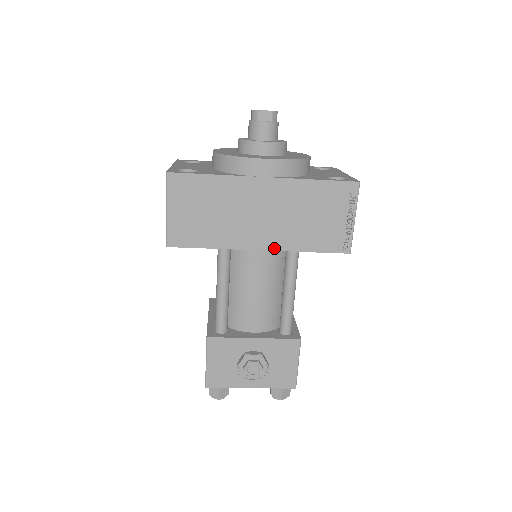
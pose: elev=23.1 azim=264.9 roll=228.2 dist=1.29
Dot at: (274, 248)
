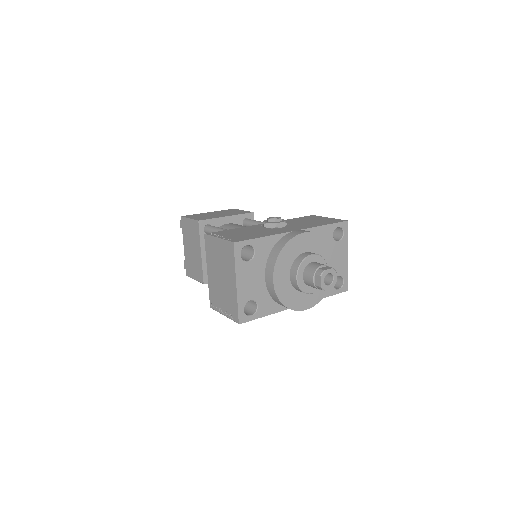
Dot at: occluded
